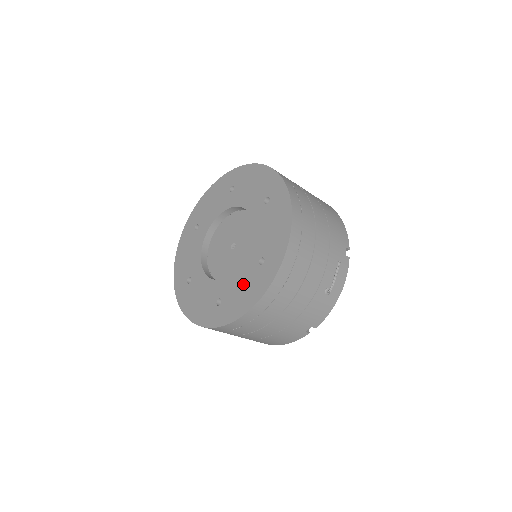
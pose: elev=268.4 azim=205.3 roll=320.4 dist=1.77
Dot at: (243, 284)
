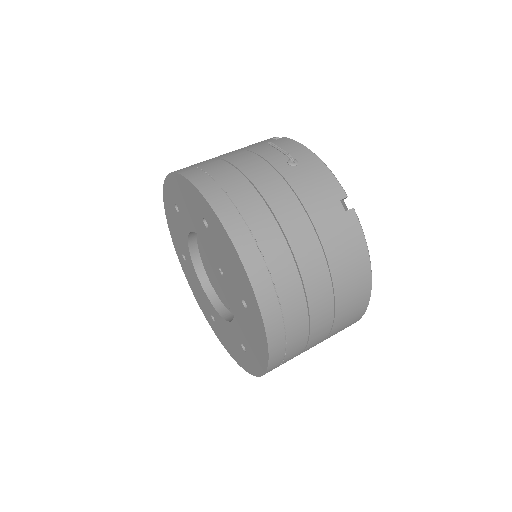
Dot at: (224, 258)
